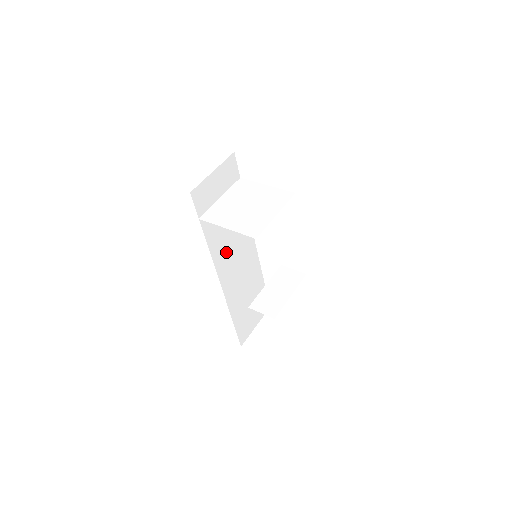
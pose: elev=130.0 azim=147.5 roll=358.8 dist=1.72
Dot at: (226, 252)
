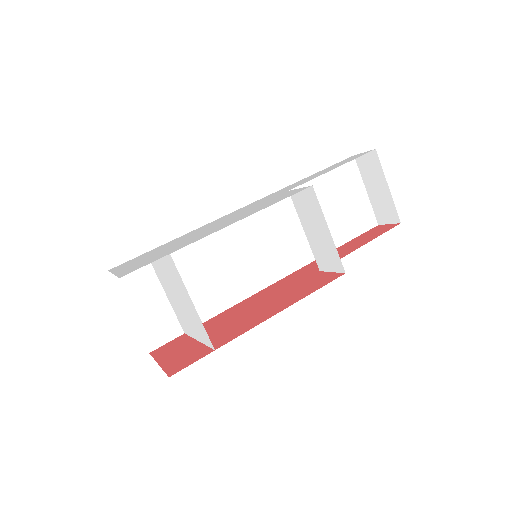
Dot at: (241, 273)
